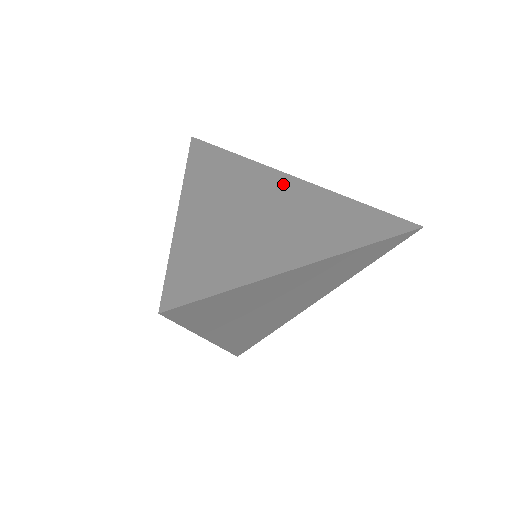
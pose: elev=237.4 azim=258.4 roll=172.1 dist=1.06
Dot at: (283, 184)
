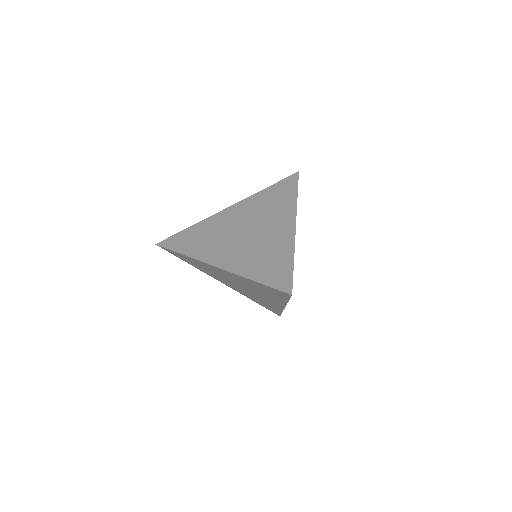
Dot at: (230, 216)
